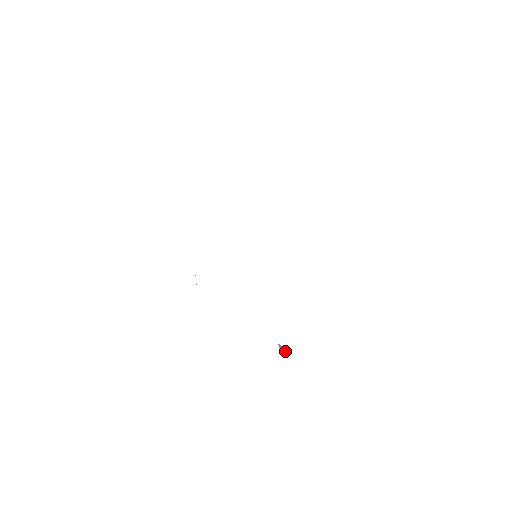
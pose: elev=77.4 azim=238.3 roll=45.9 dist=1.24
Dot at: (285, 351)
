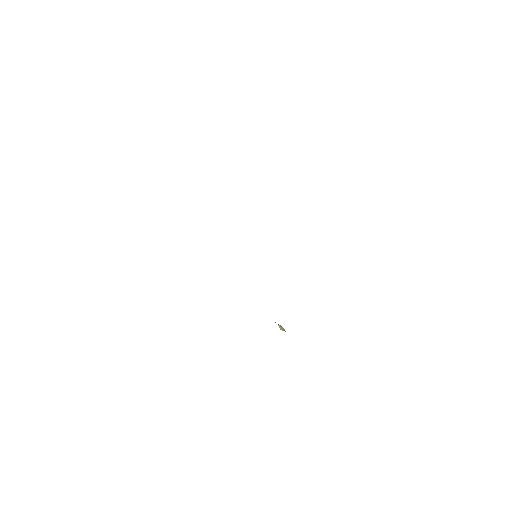
Dot at: (285, 331)
